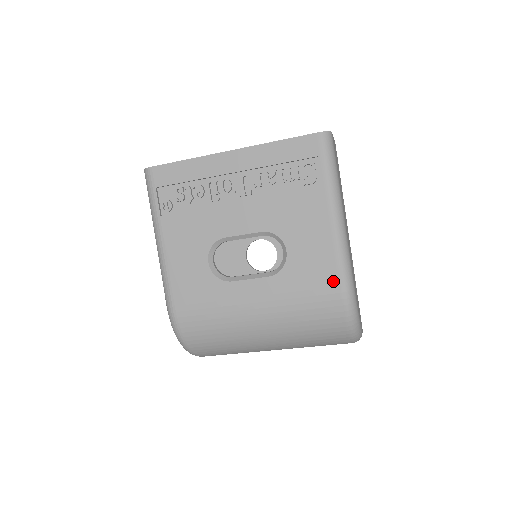
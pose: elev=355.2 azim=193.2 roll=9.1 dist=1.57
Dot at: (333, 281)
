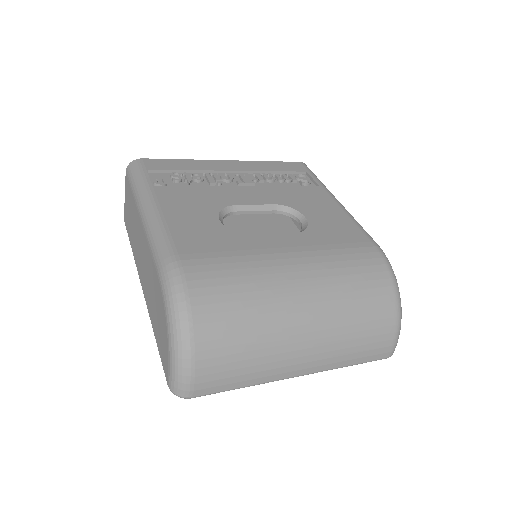
Dot at: (362, 238)
